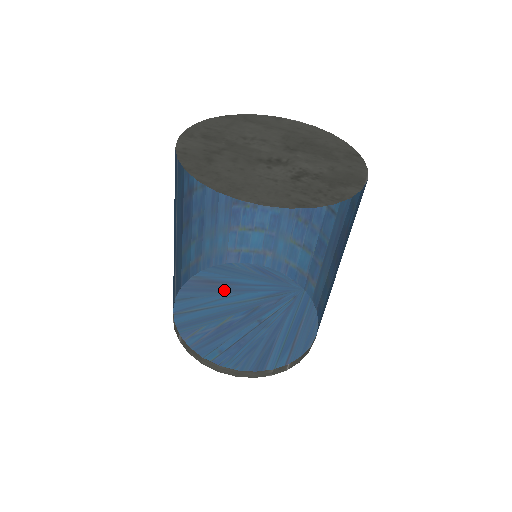
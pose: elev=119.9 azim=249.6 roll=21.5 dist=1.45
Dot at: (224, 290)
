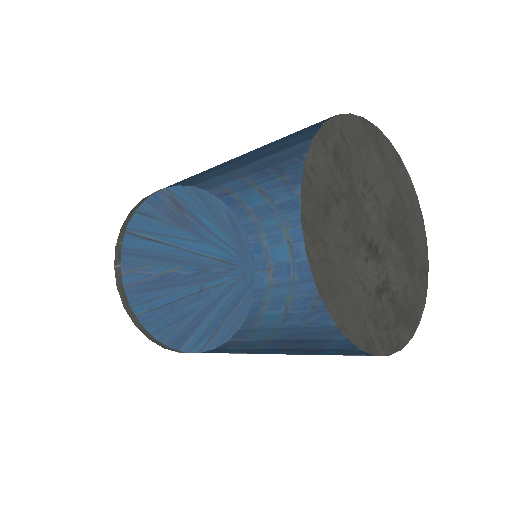
Dot at: (189, 227)
